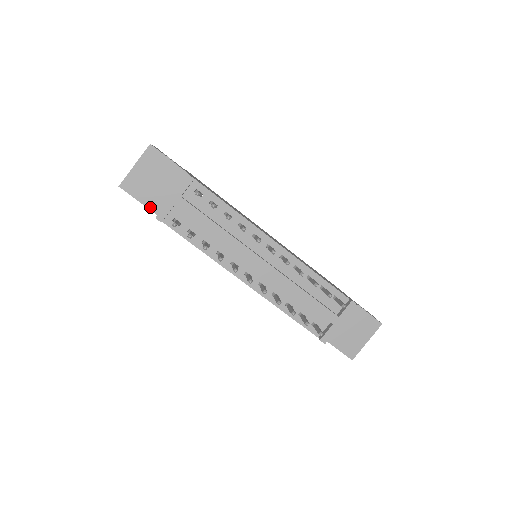
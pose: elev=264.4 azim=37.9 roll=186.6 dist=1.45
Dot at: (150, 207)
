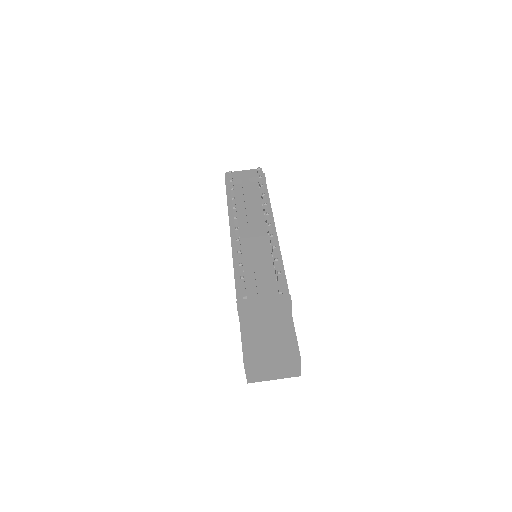
Dot at: occluded
